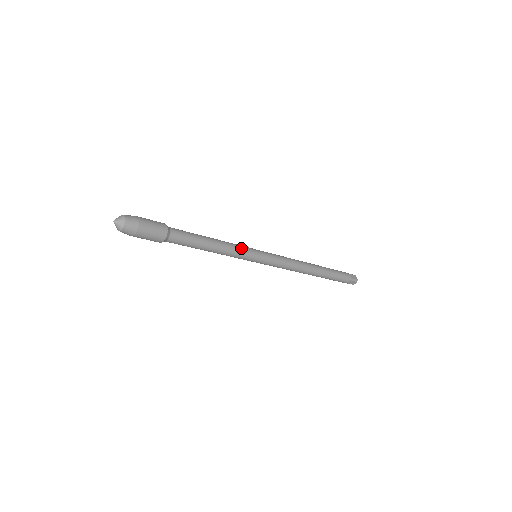
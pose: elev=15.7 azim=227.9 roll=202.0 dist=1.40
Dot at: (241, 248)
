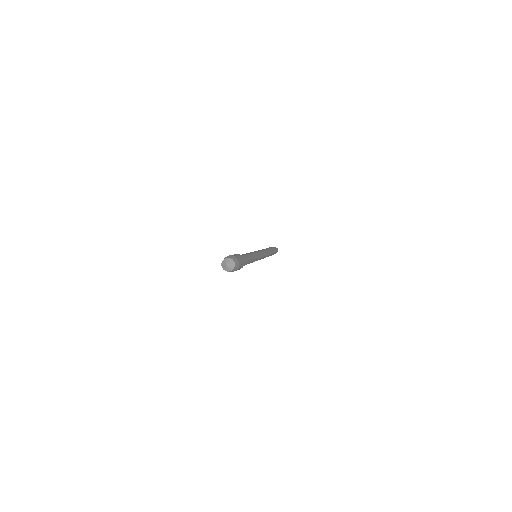
Dot at: (255, 253)
